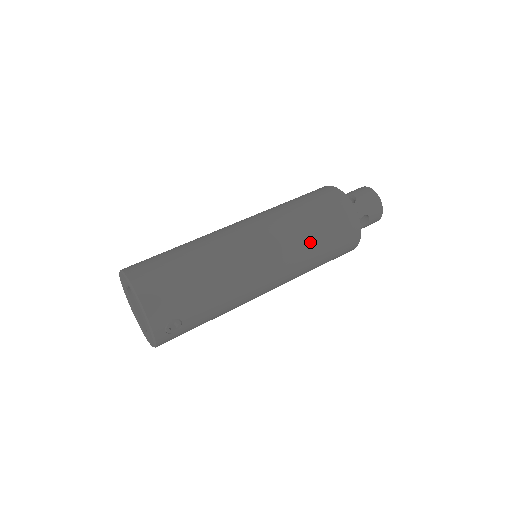
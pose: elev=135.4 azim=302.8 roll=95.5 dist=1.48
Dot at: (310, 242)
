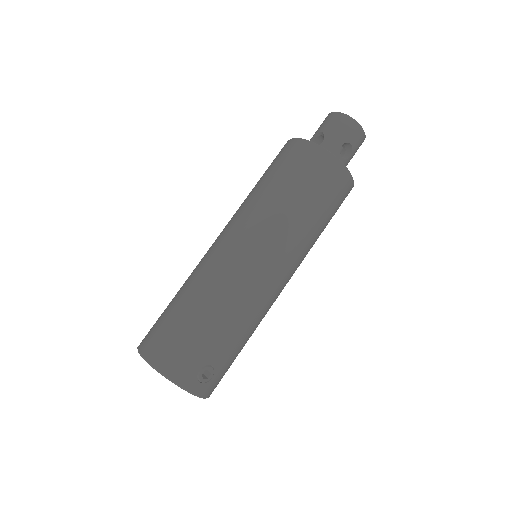
Dot at: (293, 214)
